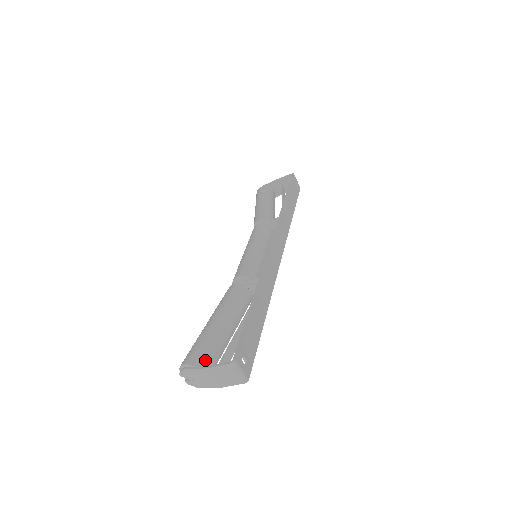
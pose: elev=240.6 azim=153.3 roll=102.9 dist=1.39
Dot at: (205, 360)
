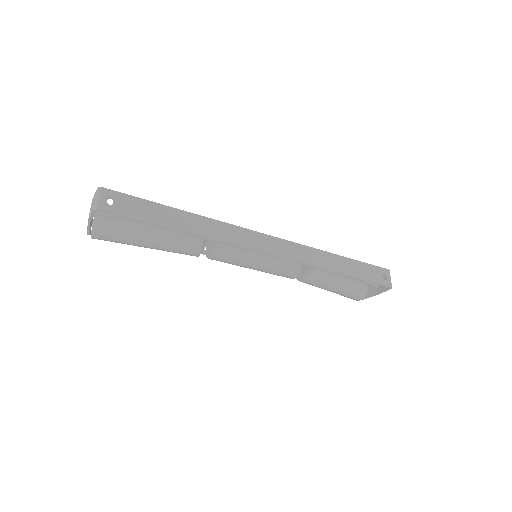
Dot at: occluded
